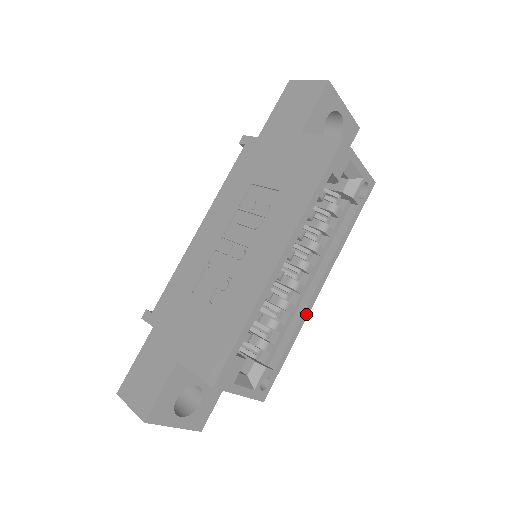
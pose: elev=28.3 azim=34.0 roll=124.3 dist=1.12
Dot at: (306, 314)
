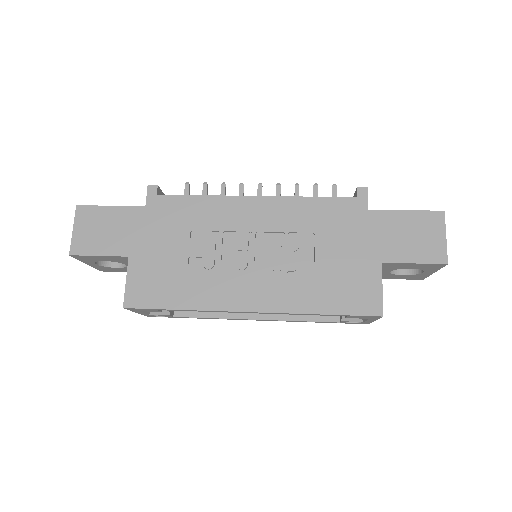
Dot at: (229, 319)
